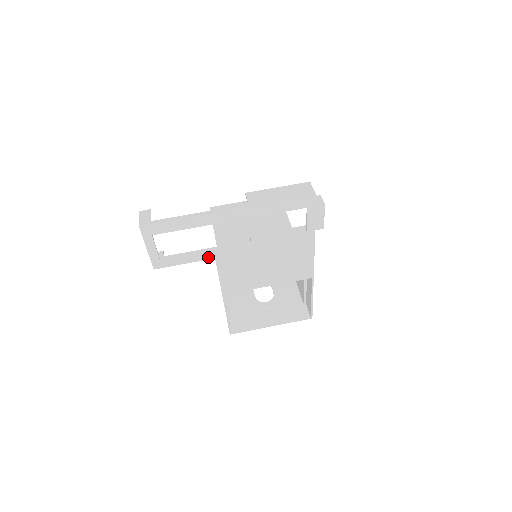
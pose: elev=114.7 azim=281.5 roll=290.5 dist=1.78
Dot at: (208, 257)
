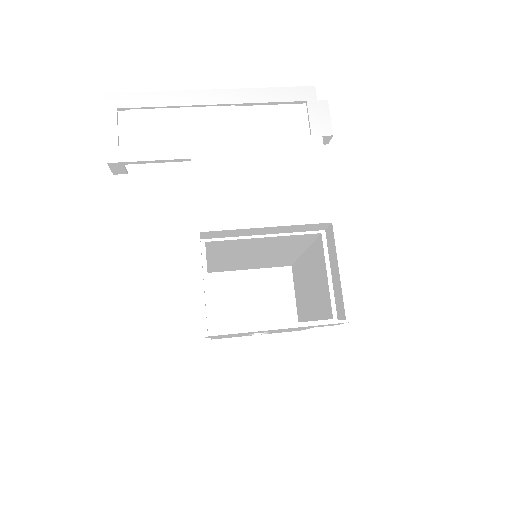
Dot at: (182, 155)
